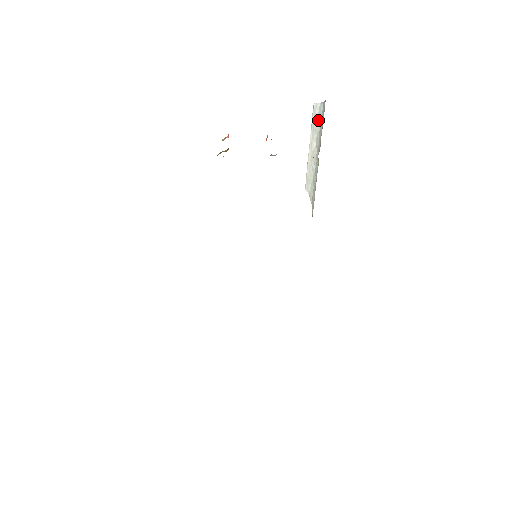
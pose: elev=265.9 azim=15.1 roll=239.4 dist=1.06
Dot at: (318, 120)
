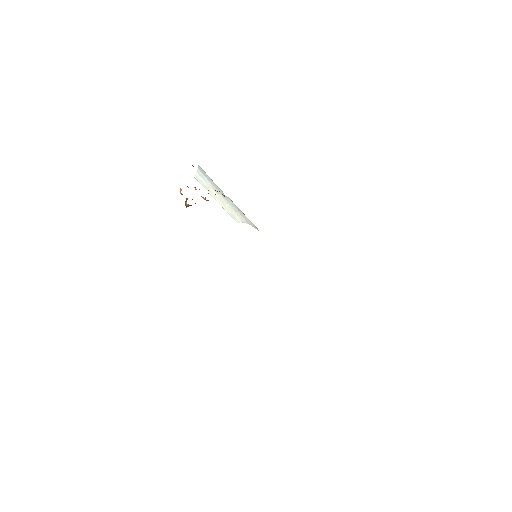
Dot at: (205, 181)
